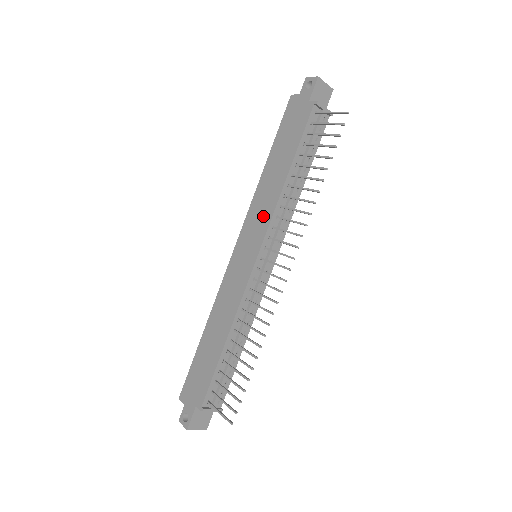
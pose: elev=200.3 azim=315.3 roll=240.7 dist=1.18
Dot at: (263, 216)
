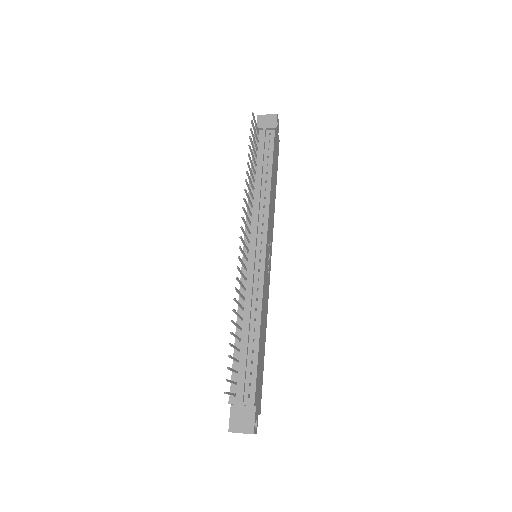
Dot at: occluded
